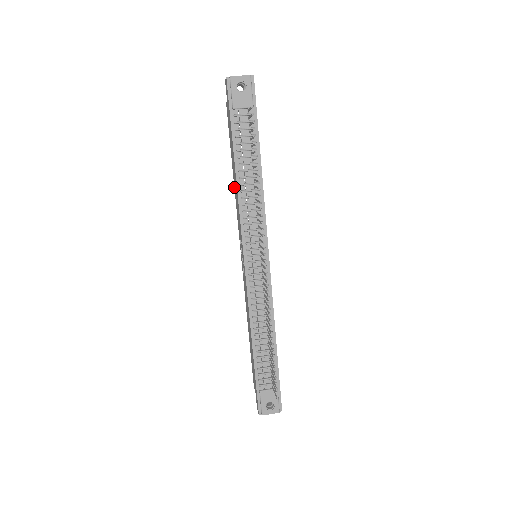
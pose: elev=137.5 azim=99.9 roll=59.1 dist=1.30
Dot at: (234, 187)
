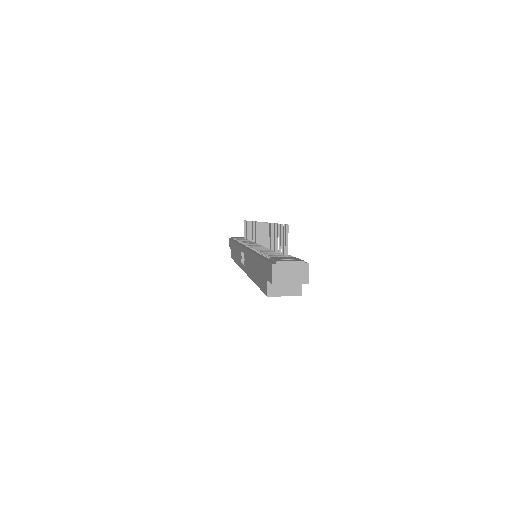
Dot at: (236, 263)
